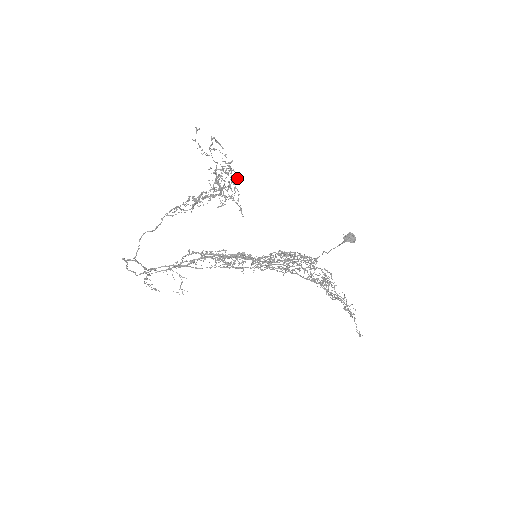
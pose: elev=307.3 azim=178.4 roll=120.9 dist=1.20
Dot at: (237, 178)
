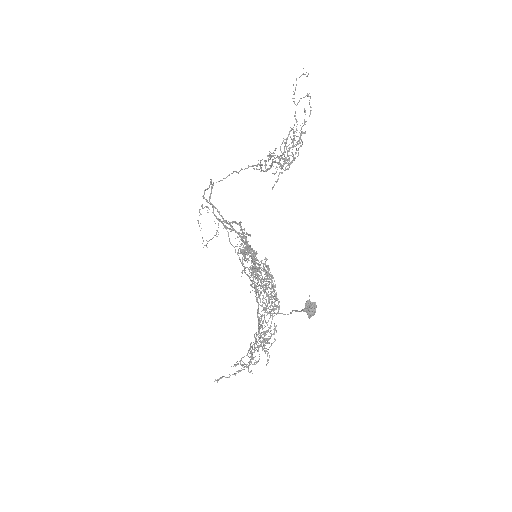
Dot at: occluded
